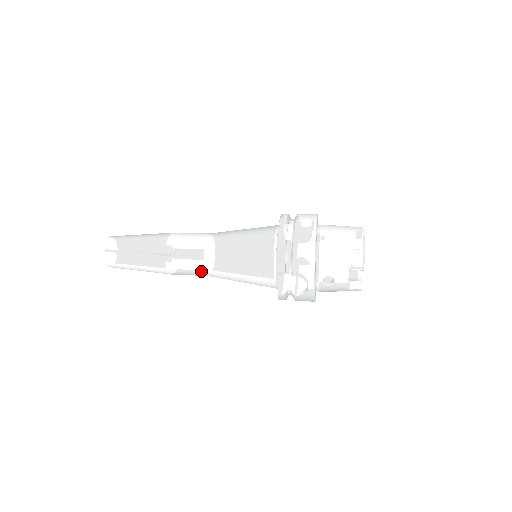
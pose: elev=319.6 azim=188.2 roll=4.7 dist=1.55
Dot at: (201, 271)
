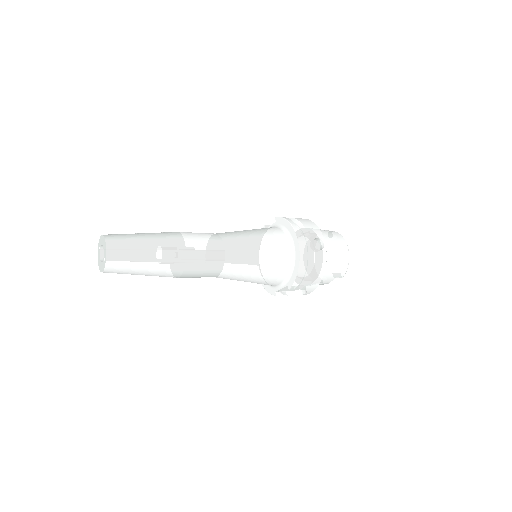
Dot at: occluded
